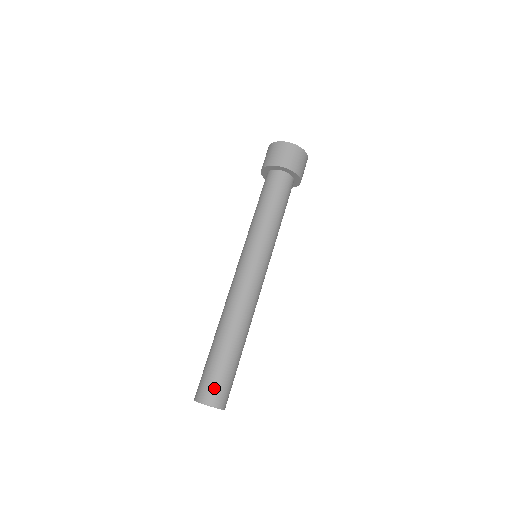
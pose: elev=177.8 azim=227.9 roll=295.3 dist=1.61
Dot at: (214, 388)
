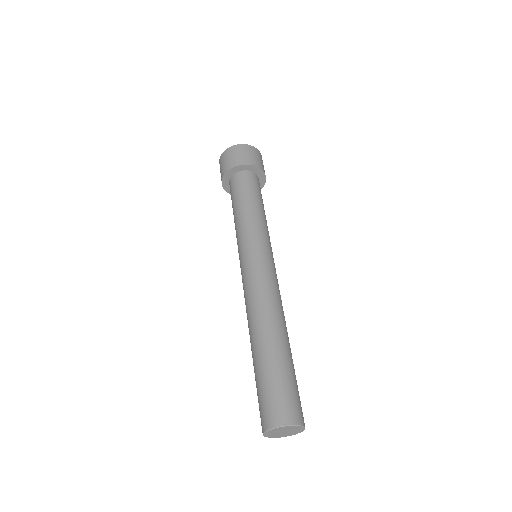
Dot at: (268, 405)
